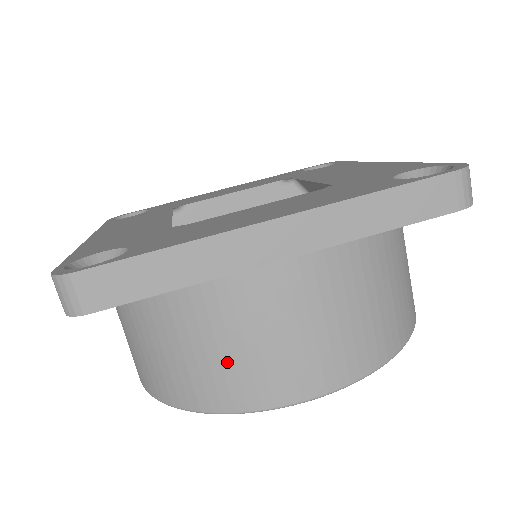
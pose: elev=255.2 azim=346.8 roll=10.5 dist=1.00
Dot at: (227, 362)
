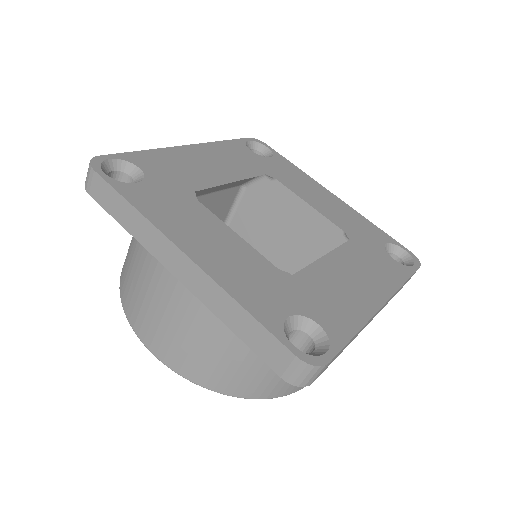
Dot at: (133, 284)
